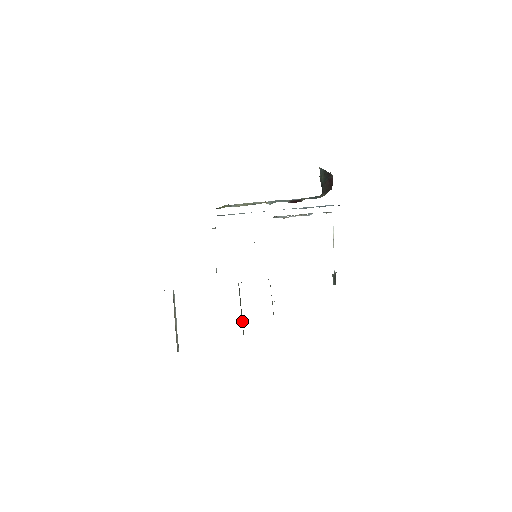
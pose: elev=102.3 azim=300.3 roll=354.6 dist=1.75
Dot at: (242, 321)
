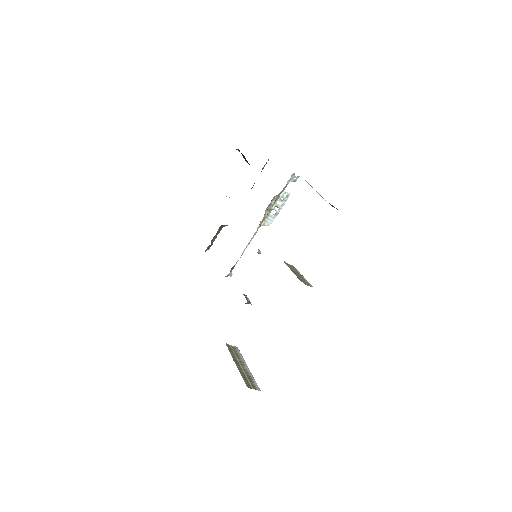
Dot at: occluded
